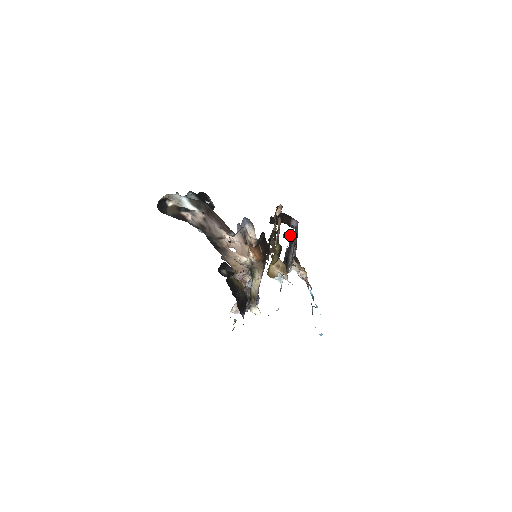
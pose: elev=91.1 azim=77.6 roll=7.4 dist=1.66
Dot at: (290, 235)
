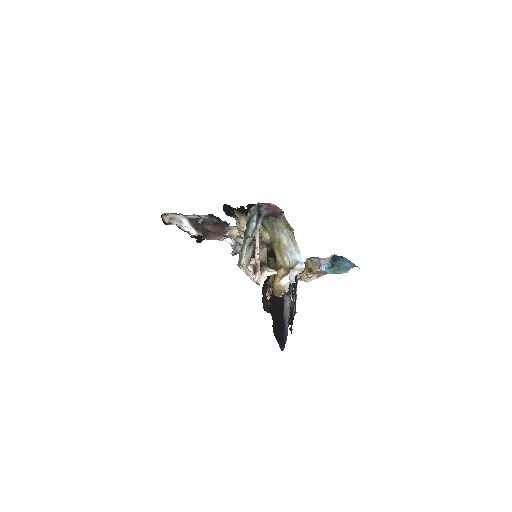
Dot at: occluded
